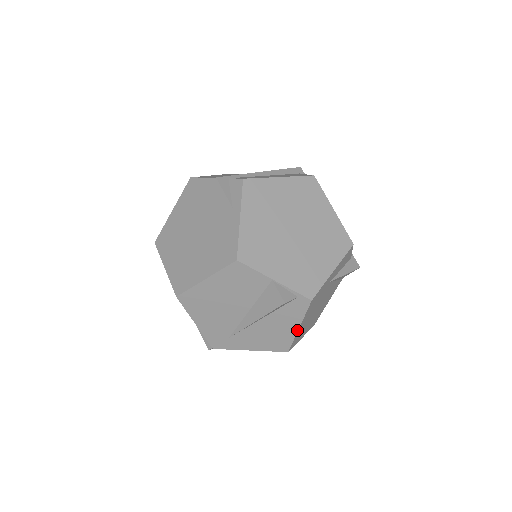
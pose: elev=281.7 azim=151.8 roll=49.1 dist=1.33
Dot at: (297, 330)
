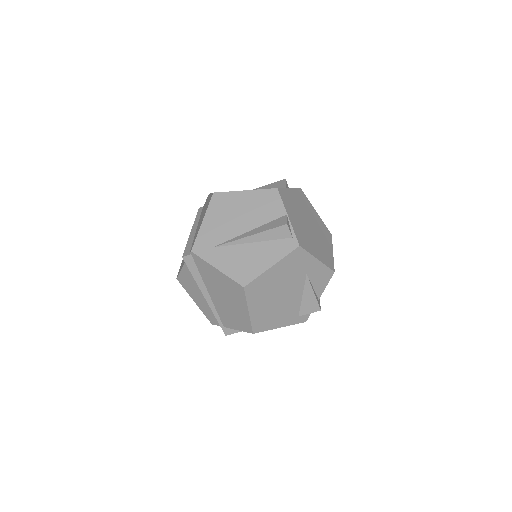
Dot at: (268, 268)
